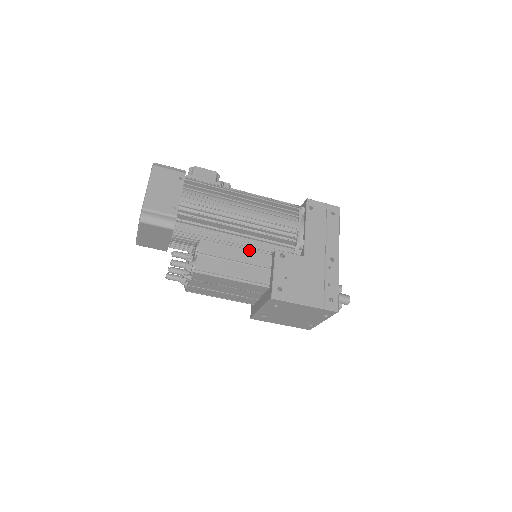
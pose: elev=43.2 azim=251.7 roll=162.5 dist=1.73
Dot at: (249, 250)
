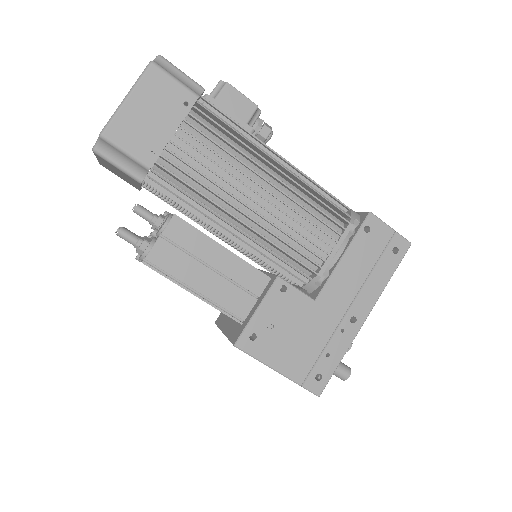
Dot at: (241, 258)
